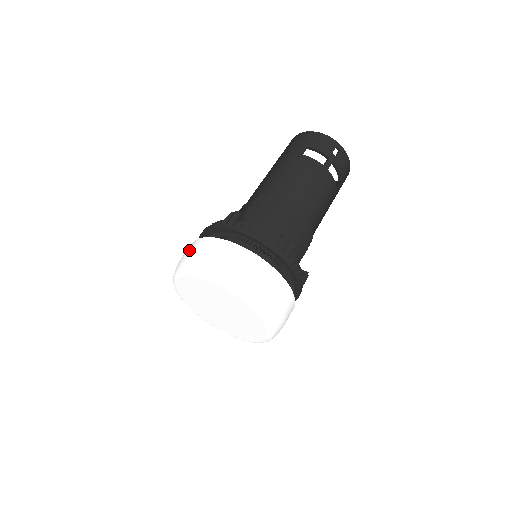
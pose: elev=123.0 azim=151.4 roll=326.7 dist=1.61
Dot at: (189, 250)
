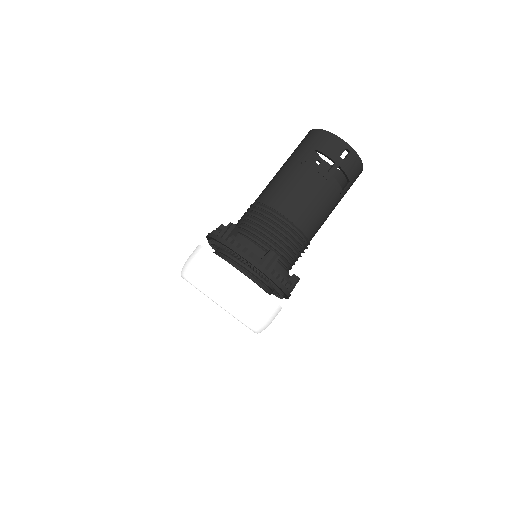
Dot at: (191, 256)
